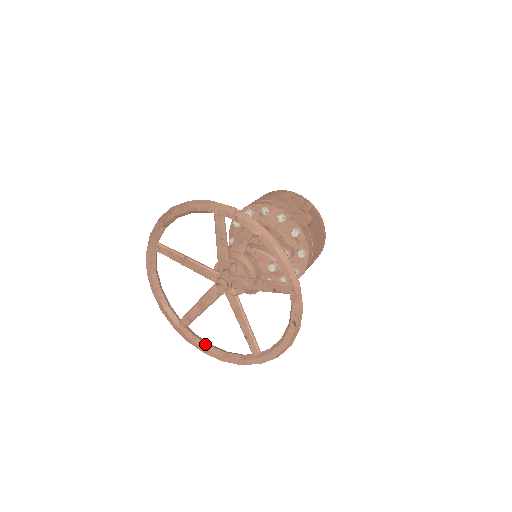
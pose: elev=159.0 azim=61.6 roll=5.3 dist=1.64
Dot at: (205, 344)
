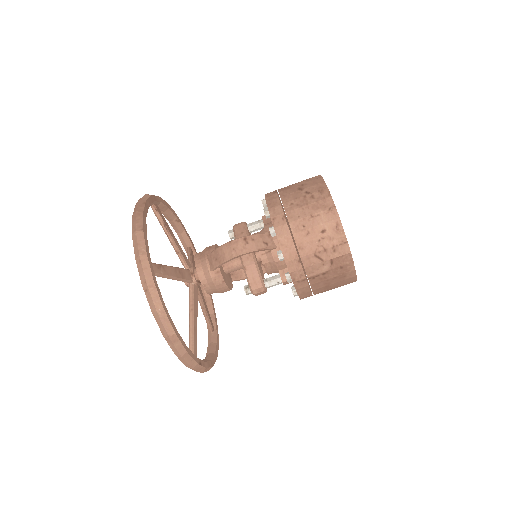
Dot at: occluded
